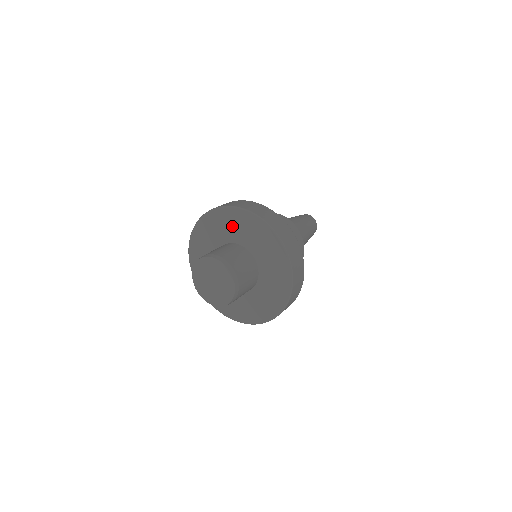
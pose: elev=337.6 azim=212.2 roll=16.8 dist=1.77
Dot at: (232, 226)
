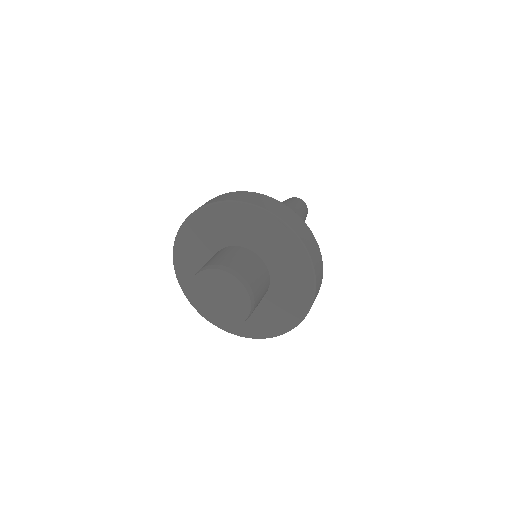
Dot at: (231, 225)
